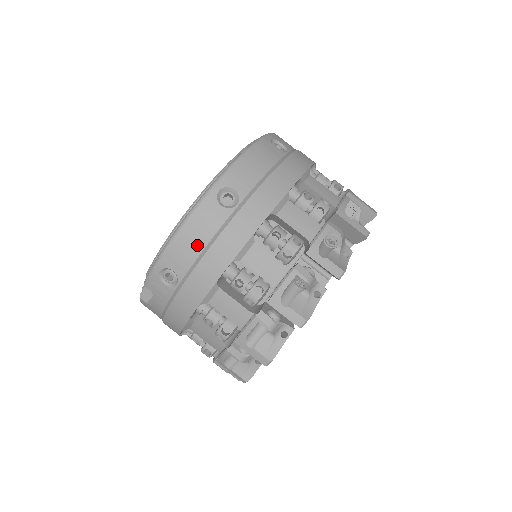
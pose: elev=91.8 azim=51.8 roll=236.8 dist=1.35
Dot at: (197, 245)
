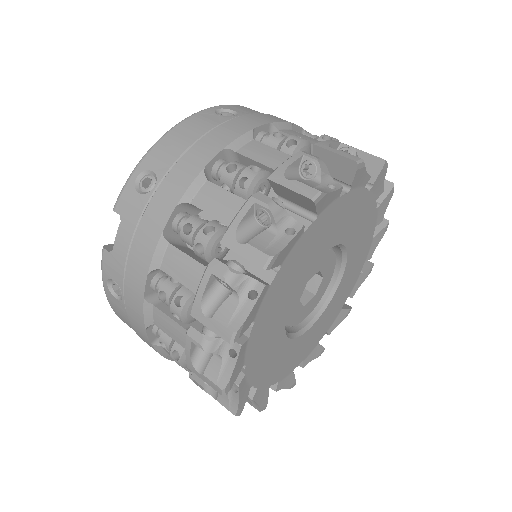
Dot at: (186, 140)
